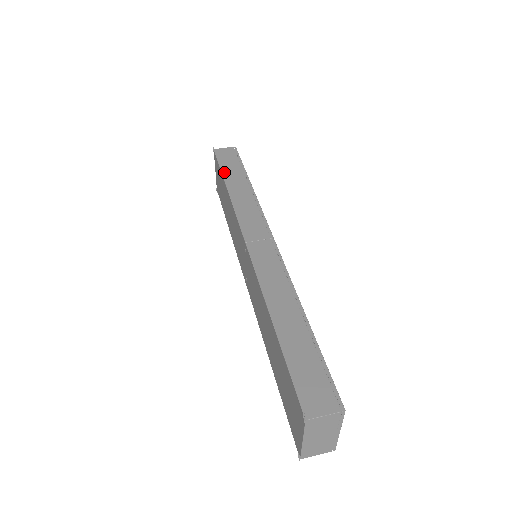
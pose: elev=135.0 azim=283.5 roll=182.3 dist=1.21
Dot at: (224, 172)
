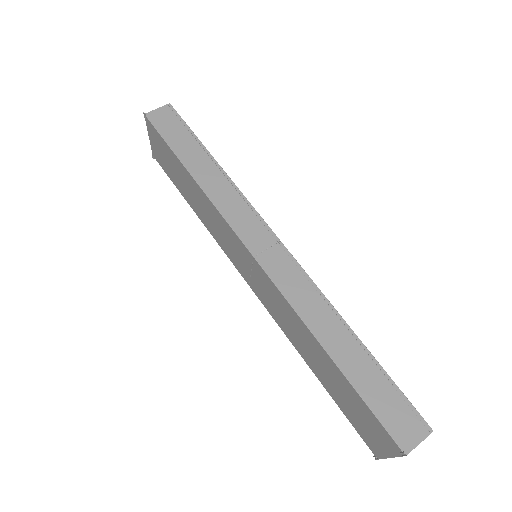
Dot at: (177, 152)
